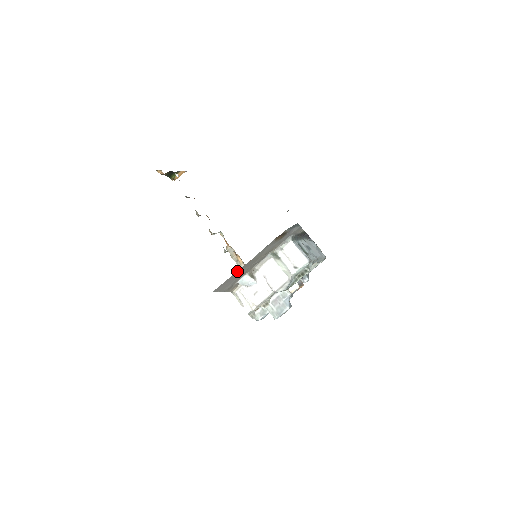
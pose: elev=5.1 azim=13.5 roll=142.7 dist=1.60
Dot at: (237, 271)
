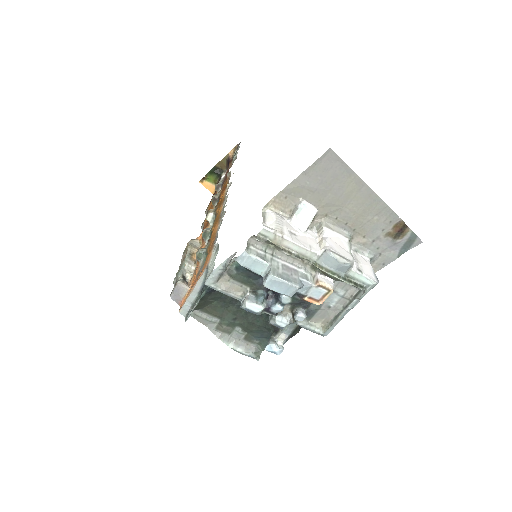
Dot at: (357, 179)
